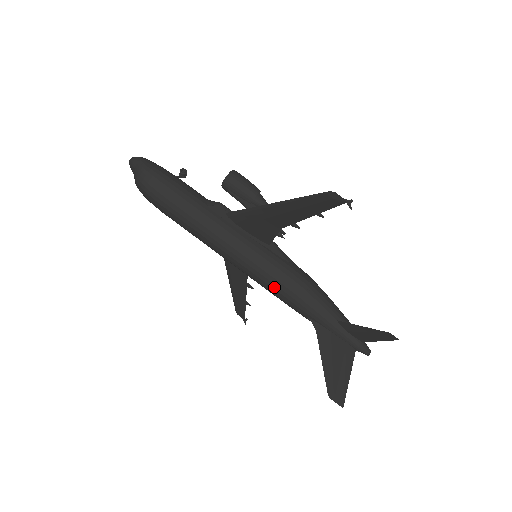
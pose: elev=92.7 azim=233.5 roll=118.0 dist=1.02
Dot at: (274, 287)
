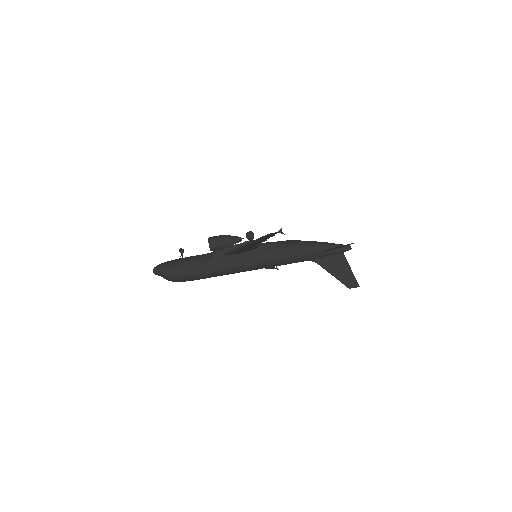
Dot at: (279, 264)
